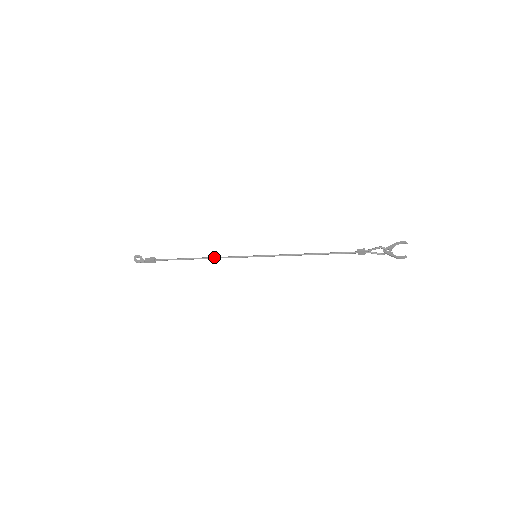
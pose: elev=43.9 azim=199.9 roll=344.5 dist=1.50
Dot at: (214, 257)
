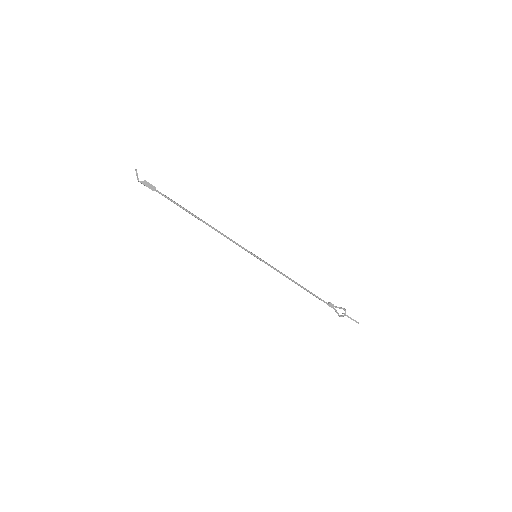
Dot at: (219, 231)
